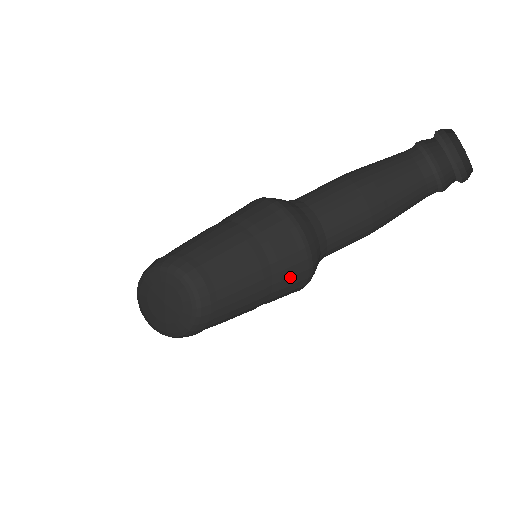
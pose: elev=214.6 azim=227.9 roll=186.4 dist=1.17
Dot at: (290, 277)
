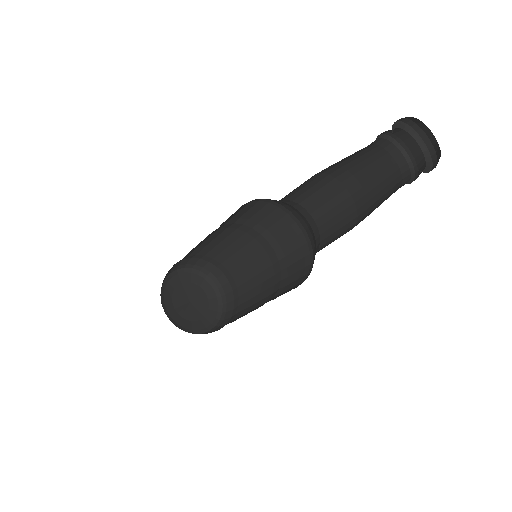
Dot at: (295, 272)
